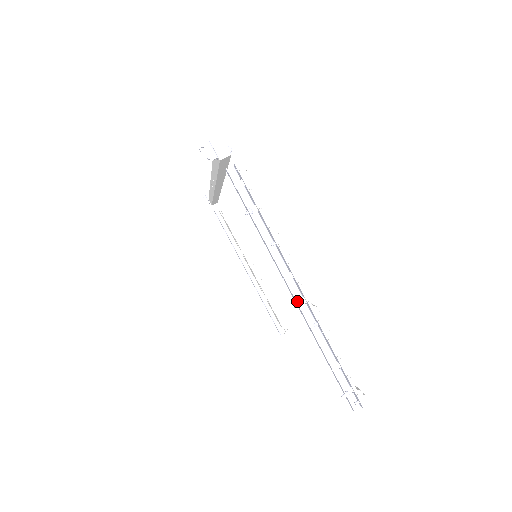
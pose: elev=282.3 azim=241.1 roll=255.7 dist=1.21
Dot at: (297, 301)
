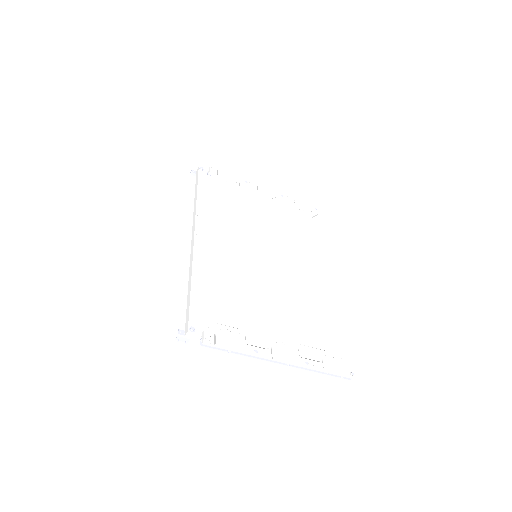
Dot at: (286, 365)
